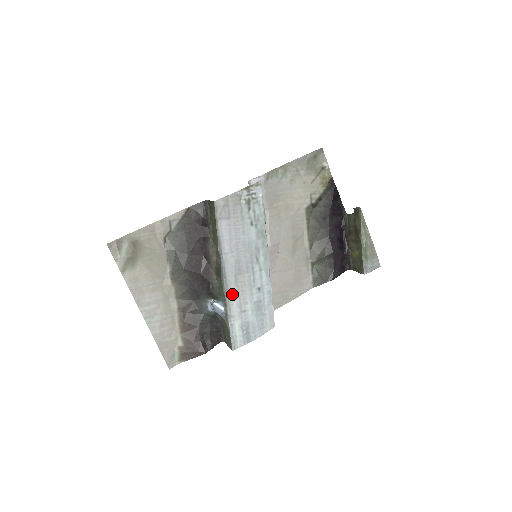
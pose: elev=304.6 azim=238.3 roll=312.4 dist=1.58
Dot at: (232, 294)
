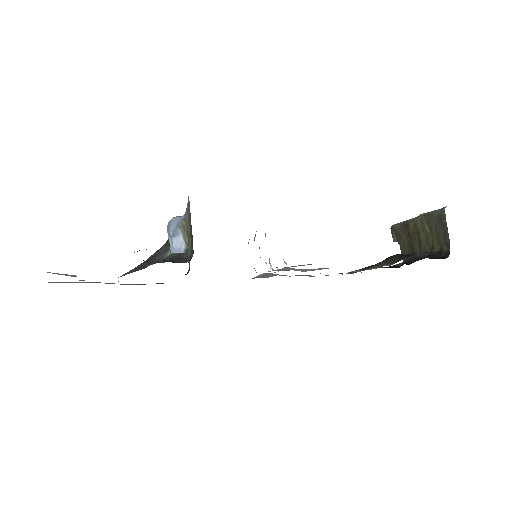
Dot at: occluded
